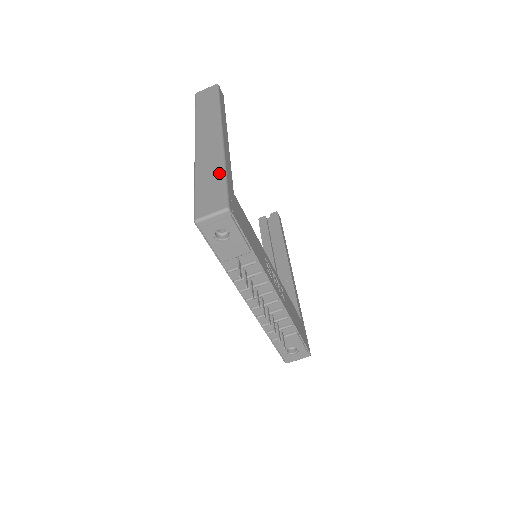
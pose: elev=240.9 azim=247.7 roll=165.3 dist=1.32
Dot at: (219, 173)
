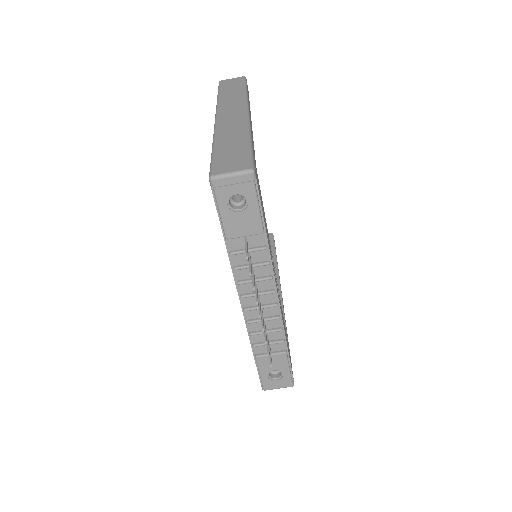
Dot at: (244, 140)
